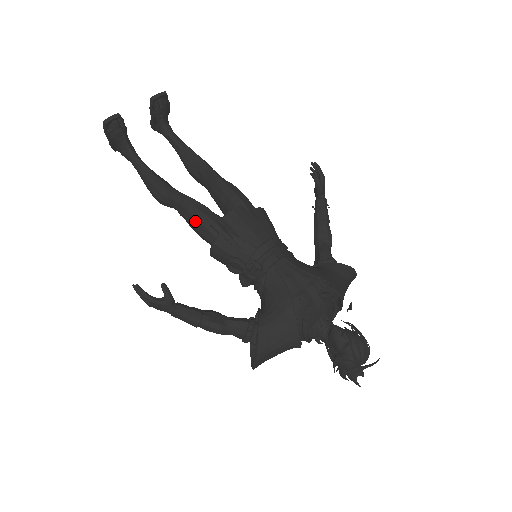
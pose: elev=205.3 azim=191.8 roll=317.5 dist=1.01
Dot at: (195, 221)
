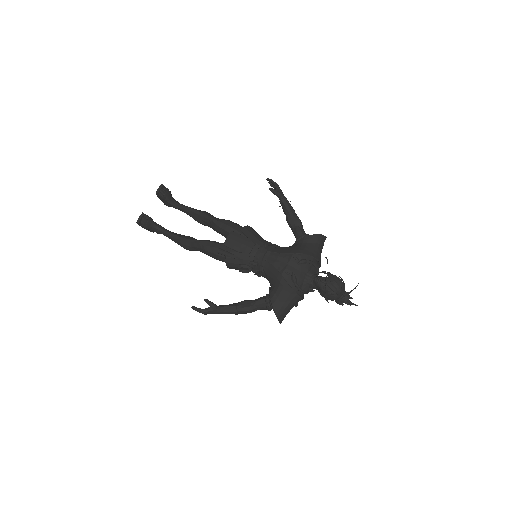
Dot at: (211, 254)
